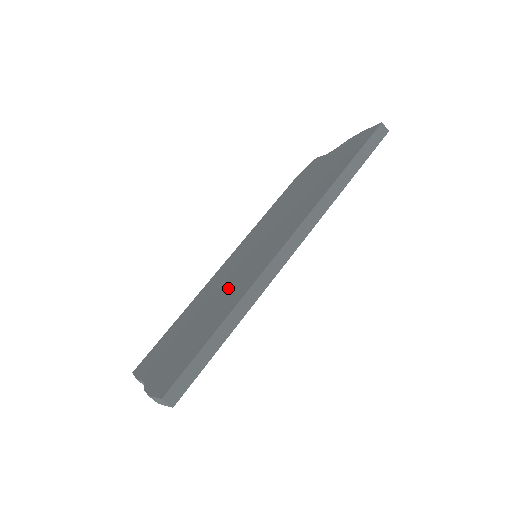
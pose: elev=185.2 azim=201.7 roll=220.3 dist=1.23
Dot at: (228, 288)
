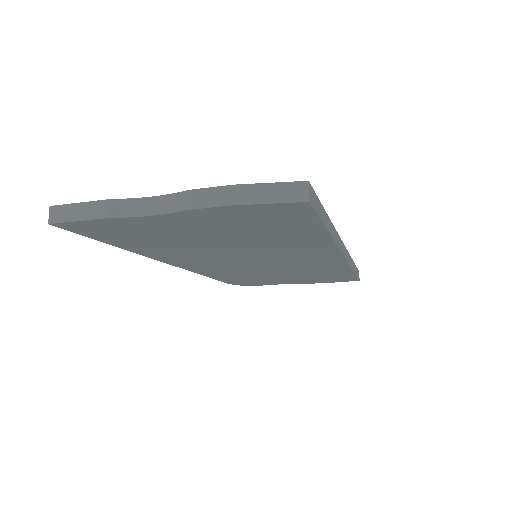
Dot at: occluded
